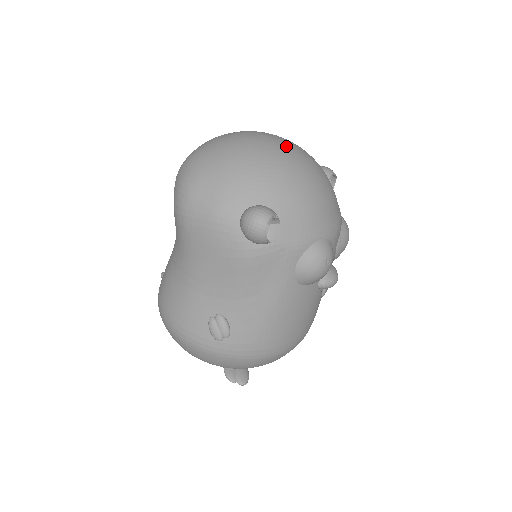
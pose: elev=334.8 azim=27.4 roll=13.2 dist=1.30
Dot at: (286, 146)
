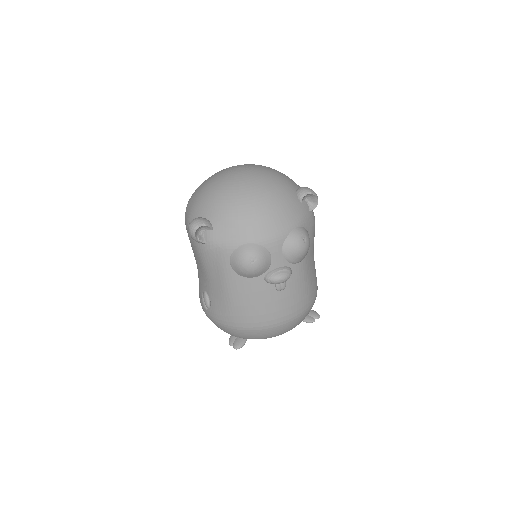
Dot at: (245, 175)
